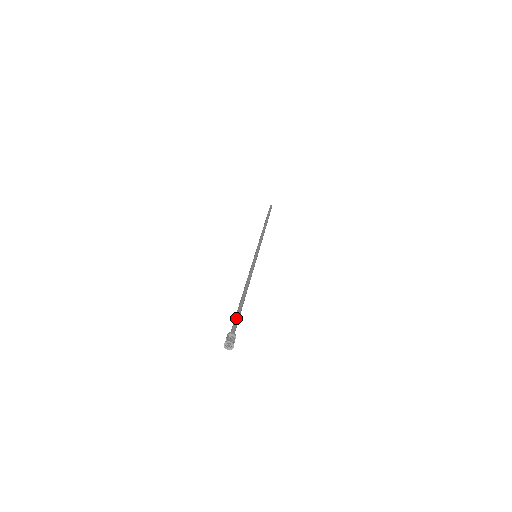
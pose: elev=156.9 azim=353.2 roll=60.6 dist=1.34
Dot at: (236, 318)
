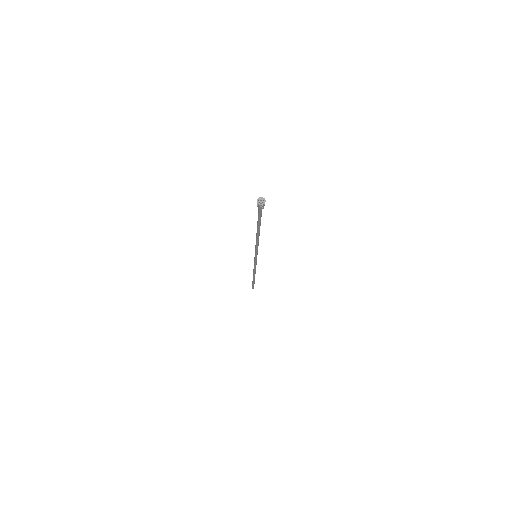
Dot at: occluded
